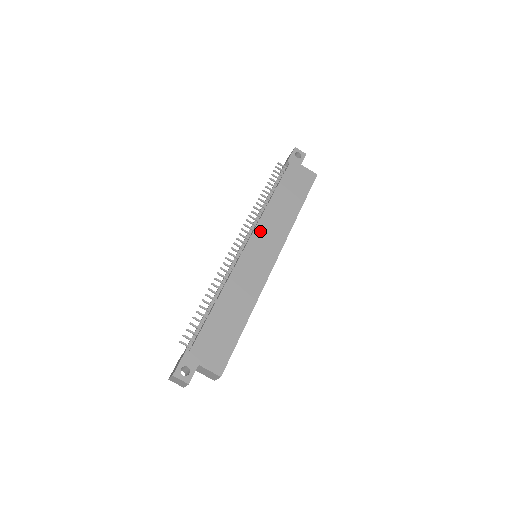
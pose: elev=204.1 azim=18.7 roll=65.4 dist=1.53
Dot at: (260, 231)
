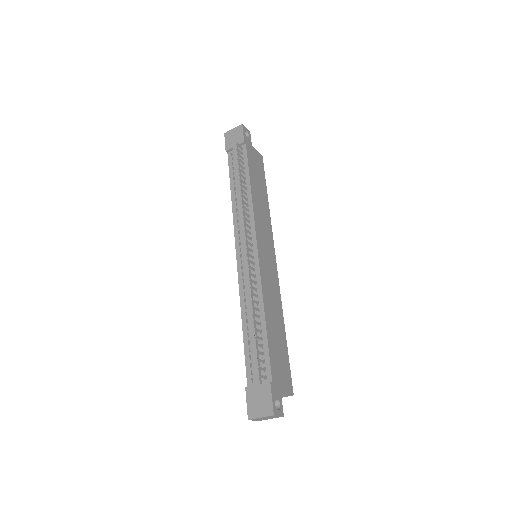
Dot at: (258, 229)
